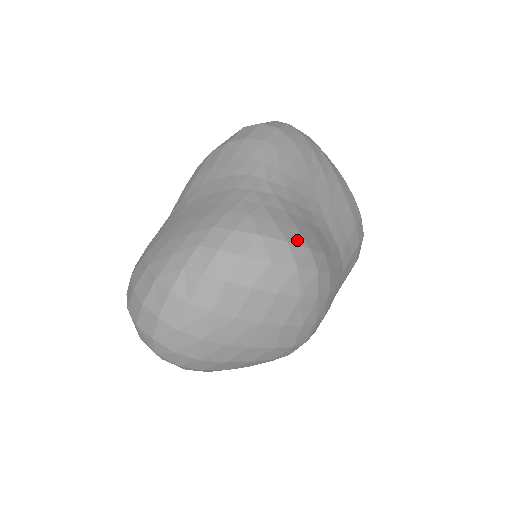
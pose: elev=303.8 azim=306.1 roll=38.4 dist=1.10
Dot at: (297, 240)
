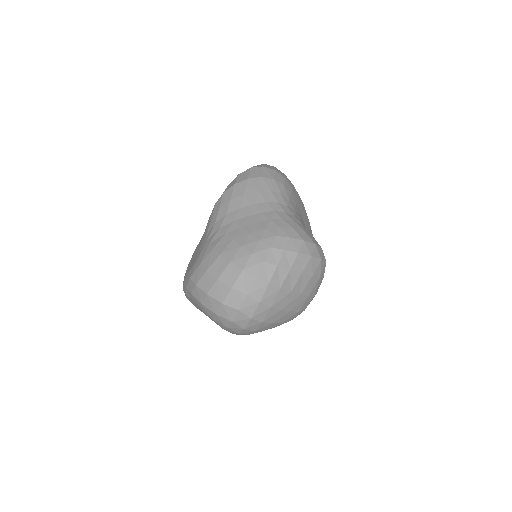
Dot at: (317, 243)
